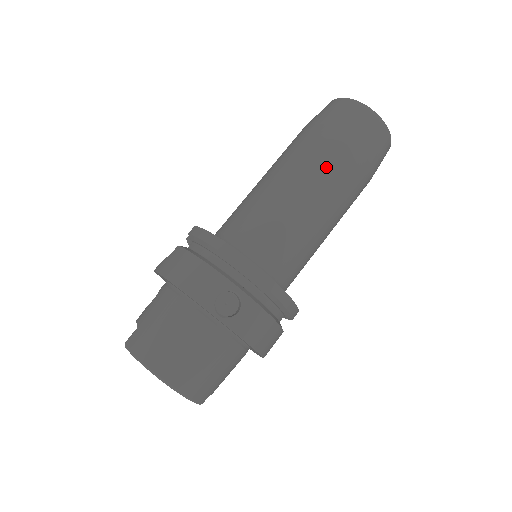
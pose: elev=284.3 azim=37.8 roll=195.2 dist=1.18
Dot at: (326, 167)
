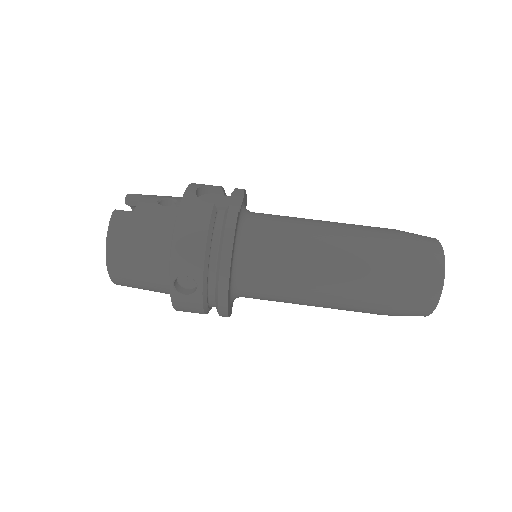
Dot at: (356, 289)
